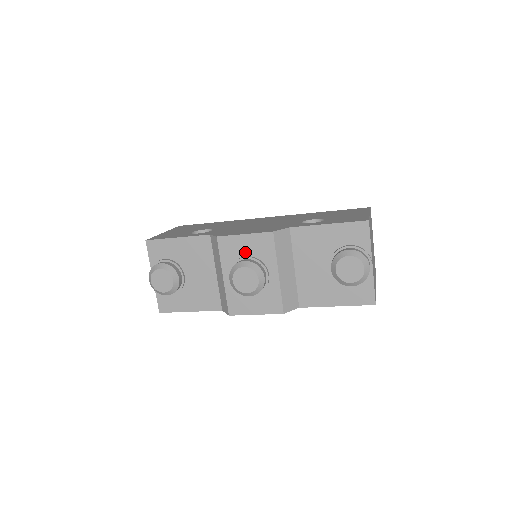
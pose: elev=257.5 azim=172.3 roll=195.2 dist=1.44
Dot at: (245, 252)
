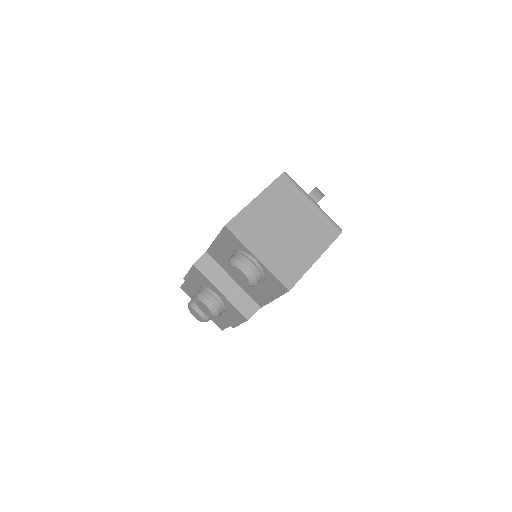
Dot at: (199, 284)
